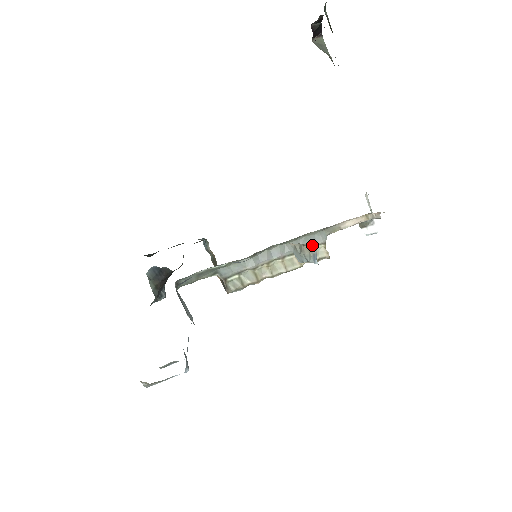
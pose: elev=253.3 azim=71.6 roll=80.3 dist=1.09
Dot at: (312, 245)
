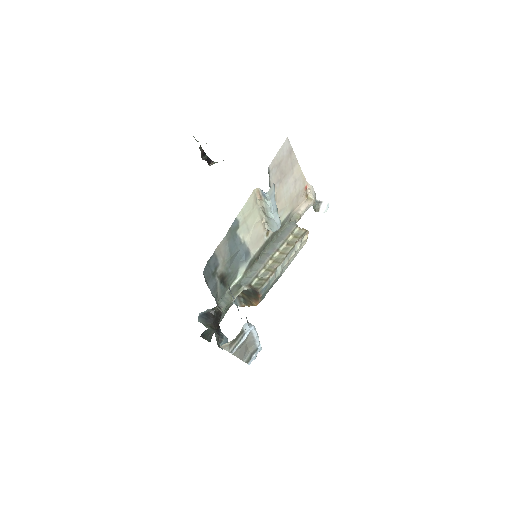
Dot at: (255, 189)
